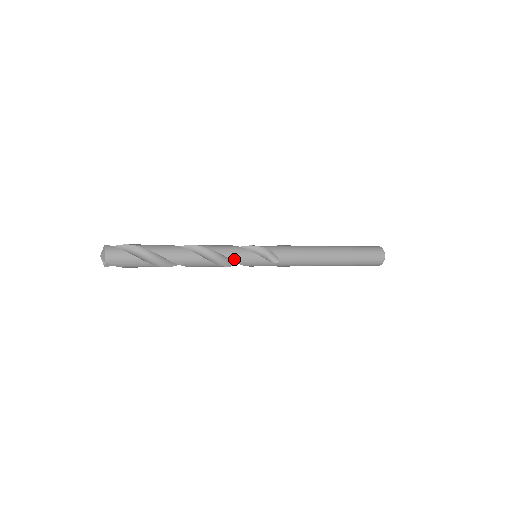
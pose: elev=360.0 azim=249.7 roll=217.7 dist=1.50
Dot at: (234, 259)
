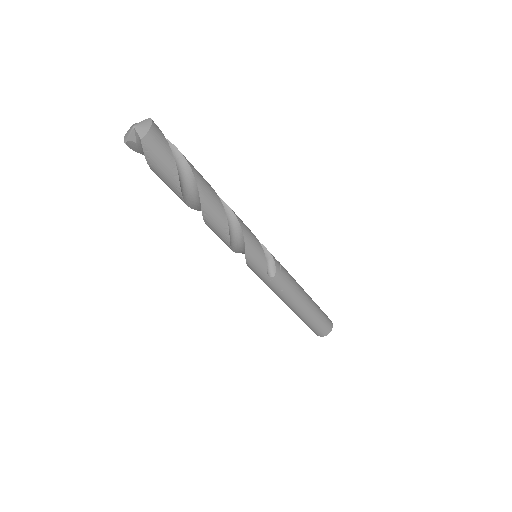
Dot at: (247, 244)
